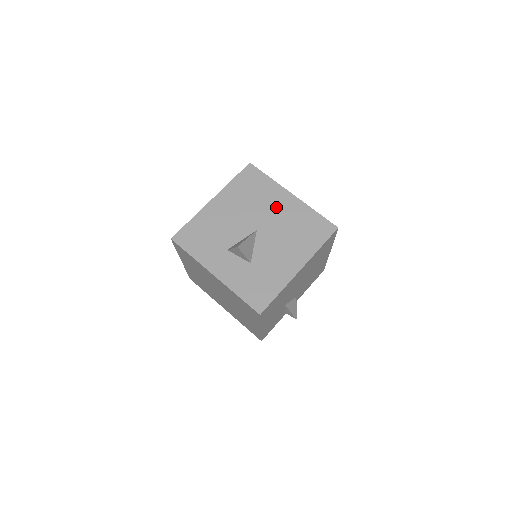
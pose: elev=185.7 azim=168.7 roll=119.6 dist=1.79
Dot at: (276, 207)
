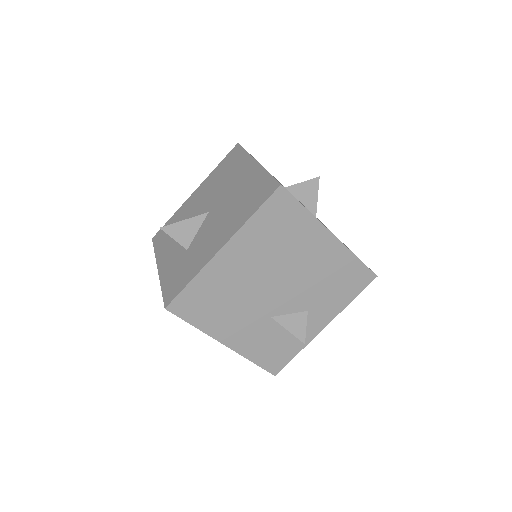
Dot at: (235, 181)
